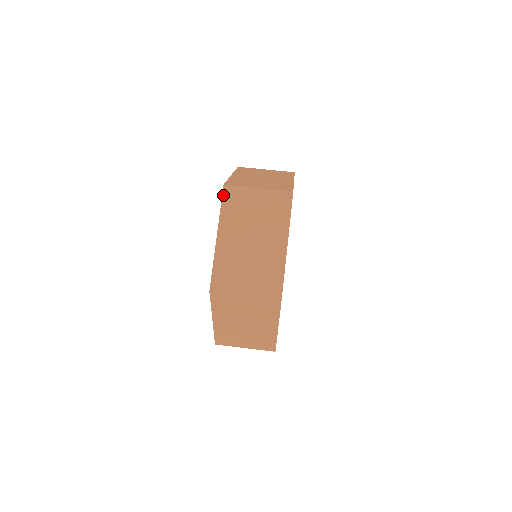
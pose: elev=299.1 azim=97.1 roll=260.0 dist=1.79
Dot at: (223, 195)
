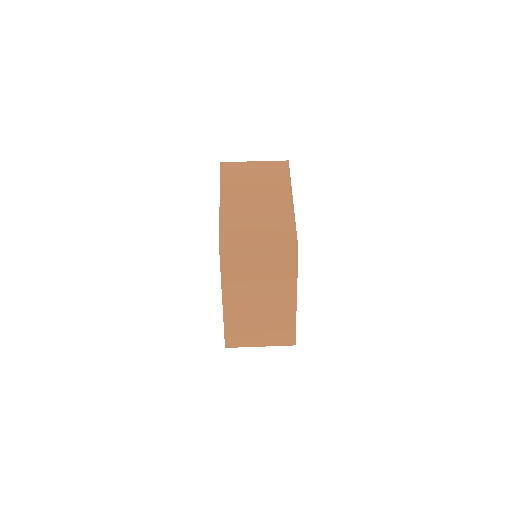
Dot at: (221, 261)
